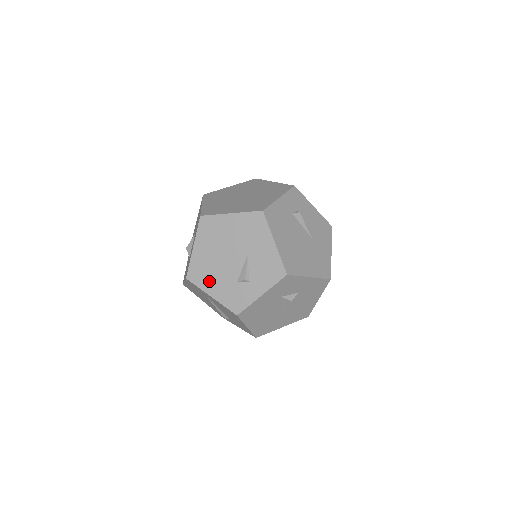
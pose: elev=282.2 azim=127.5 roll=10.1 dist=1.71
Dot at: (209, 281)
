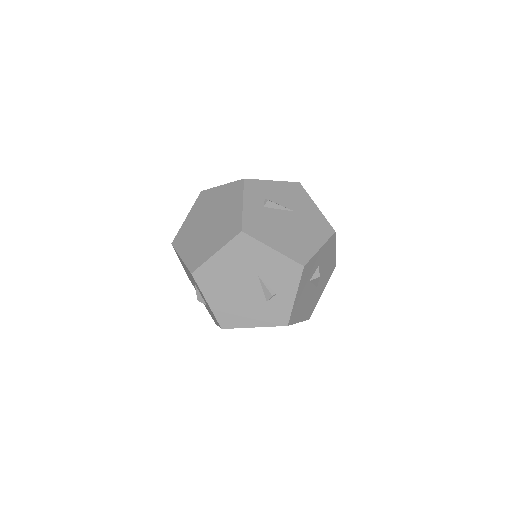
Dot at: (243, 317)
